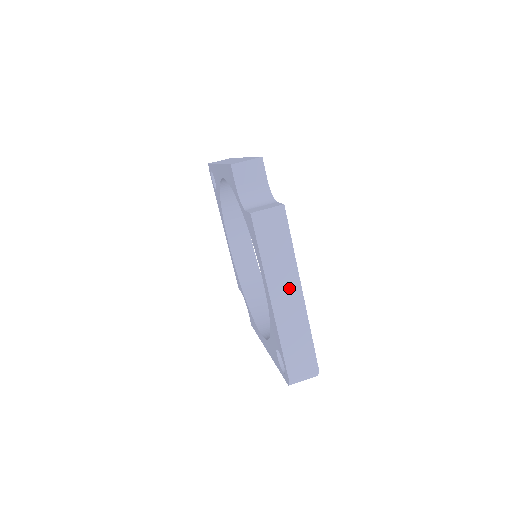
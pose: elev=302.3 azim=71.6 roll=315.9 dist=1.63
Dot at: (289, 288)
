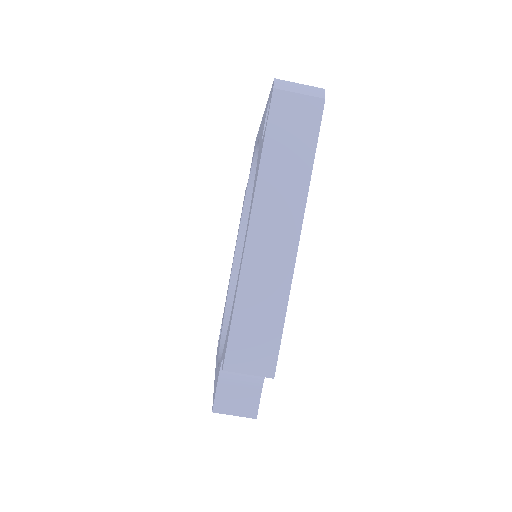
Dot at: occluded
